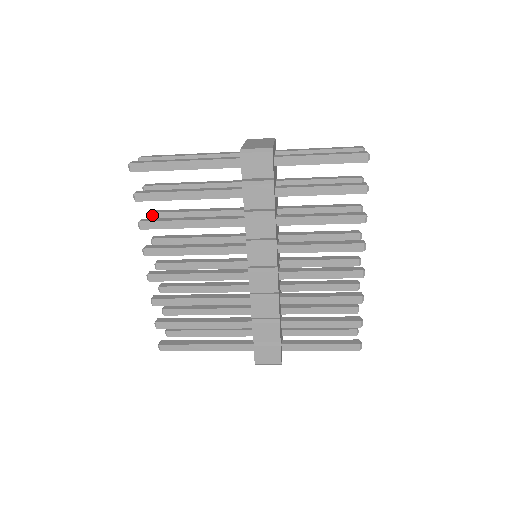
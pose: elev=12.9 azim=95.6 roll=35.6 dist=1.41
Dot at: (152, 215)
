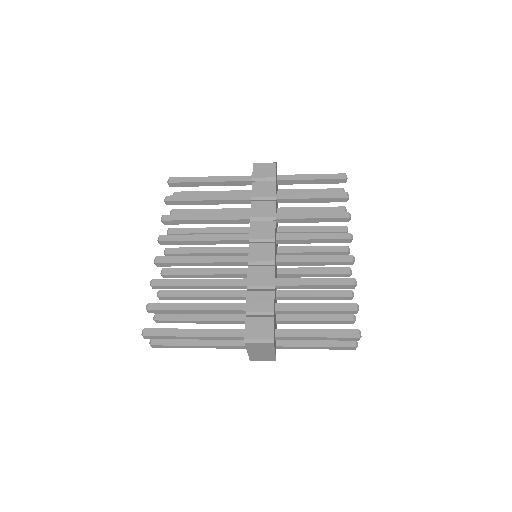
Dot at: (172, 230)
